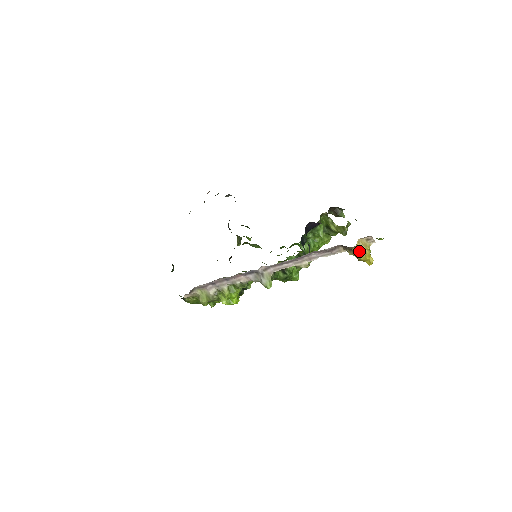
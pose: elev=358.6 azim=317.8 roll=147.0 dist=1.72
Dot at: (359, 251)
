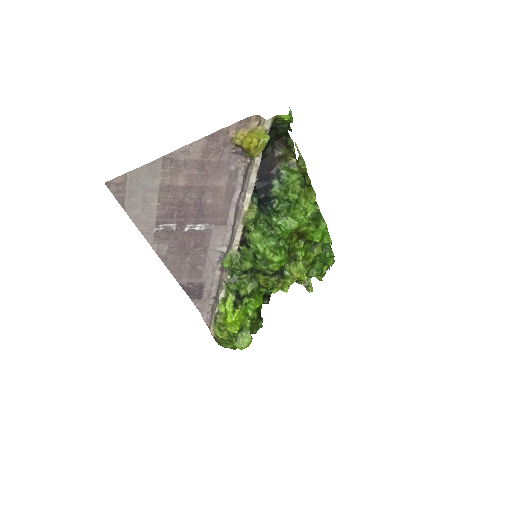
Dot at: occluded
